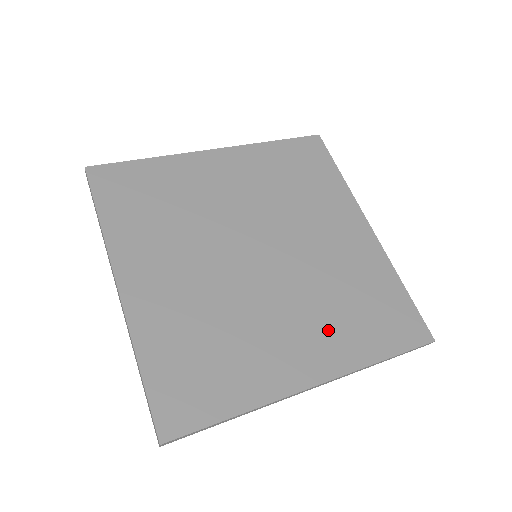
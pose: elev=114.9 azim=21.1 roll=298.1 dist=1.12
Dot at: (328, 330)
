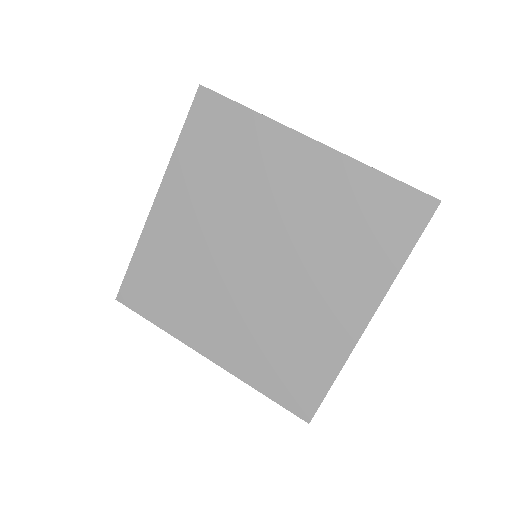
Dot at: (247, 344)
